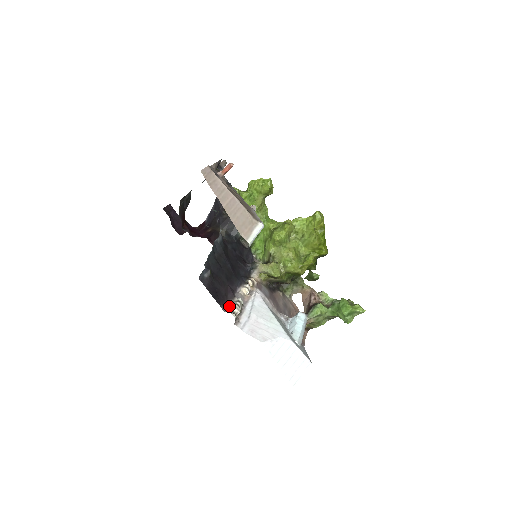
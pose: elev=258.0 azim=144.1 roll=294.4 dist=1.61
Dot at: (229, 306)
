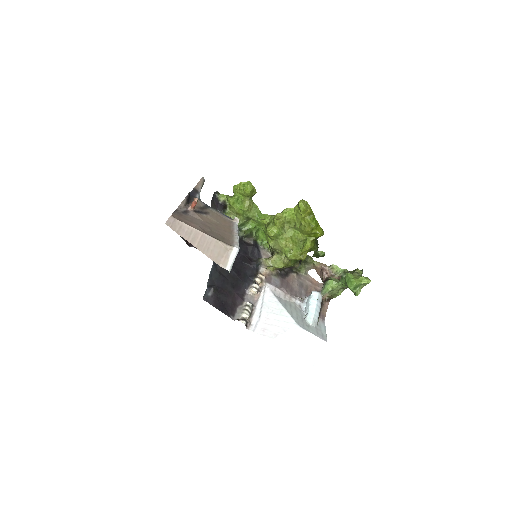
Dot at: (238, 313)
